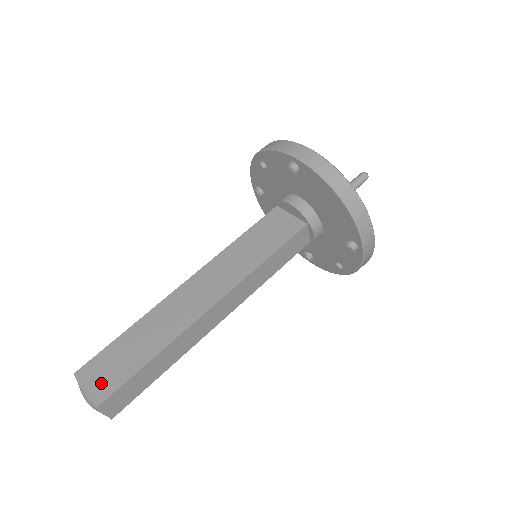
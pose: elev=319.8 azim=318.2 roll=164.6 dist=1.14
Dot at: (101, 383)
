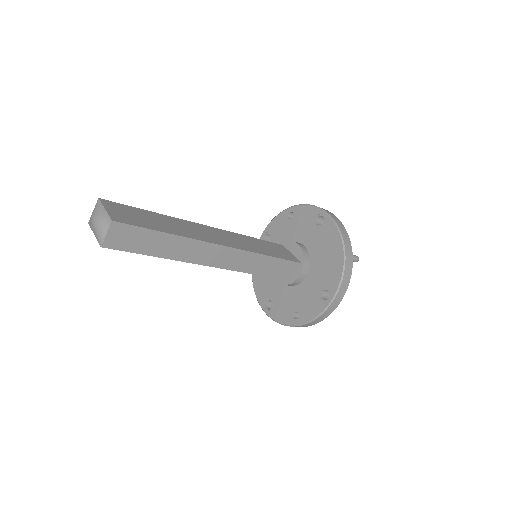
Dot at: (121, 215)
